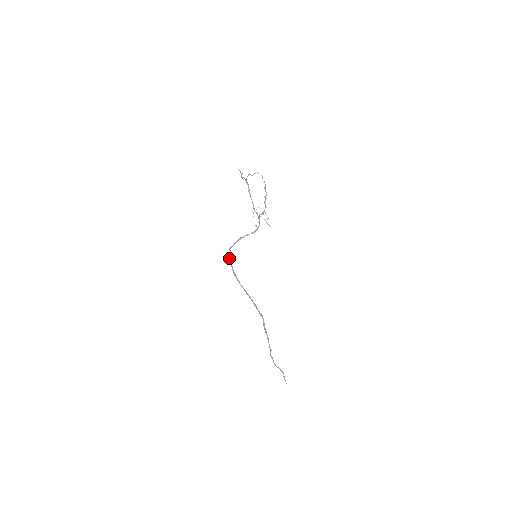
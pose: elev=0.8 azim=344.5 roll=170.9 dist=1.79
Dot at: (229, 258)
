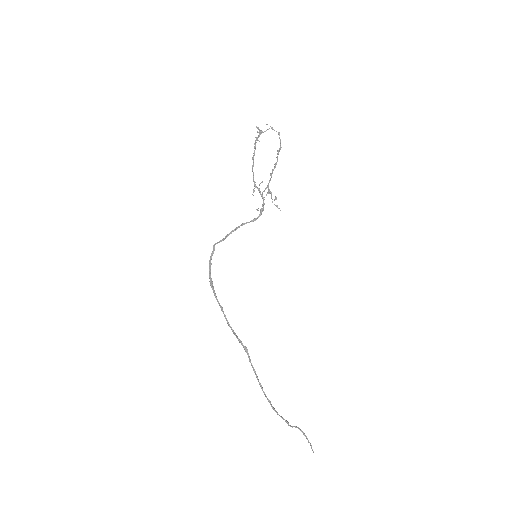
Dot at: occluded
